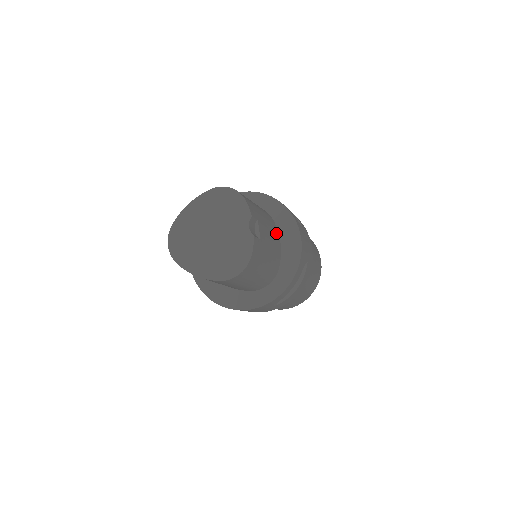
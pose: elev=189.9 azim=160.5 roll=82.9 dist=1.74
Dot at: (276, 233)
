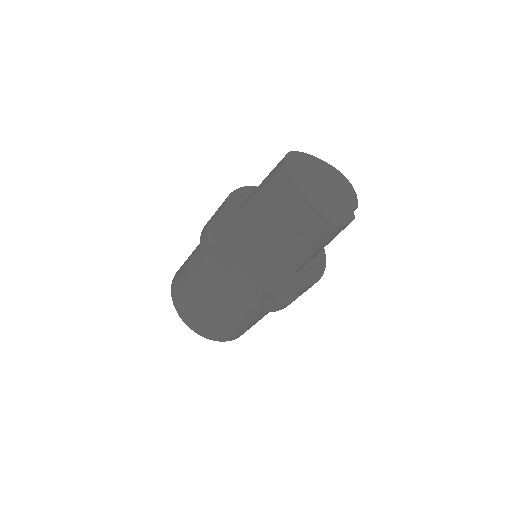
Dot at: occluded
